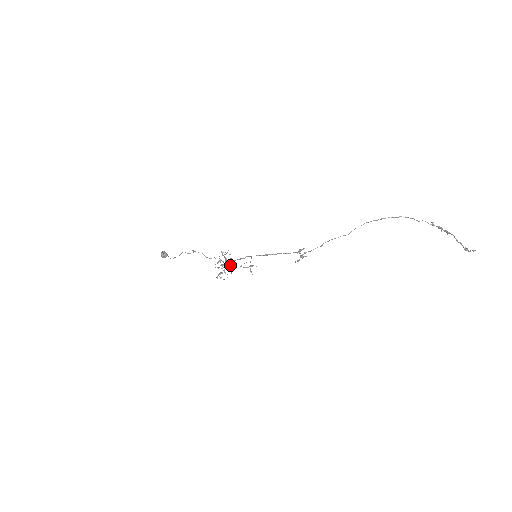
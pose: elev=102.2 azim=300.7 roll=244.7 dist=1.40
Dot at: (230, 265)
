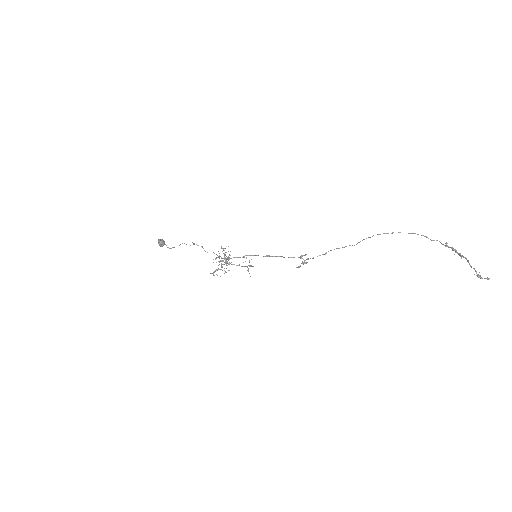
Dot at: occluded
